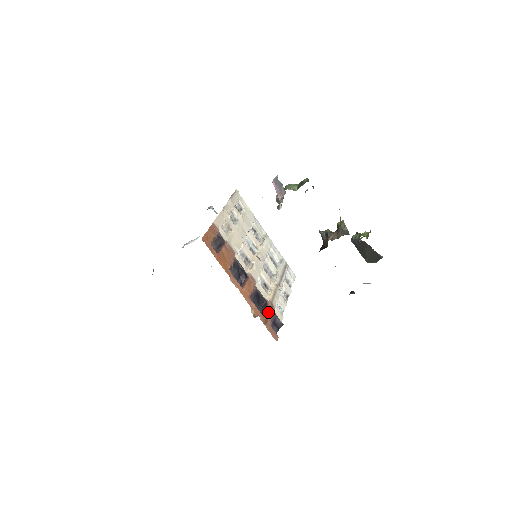
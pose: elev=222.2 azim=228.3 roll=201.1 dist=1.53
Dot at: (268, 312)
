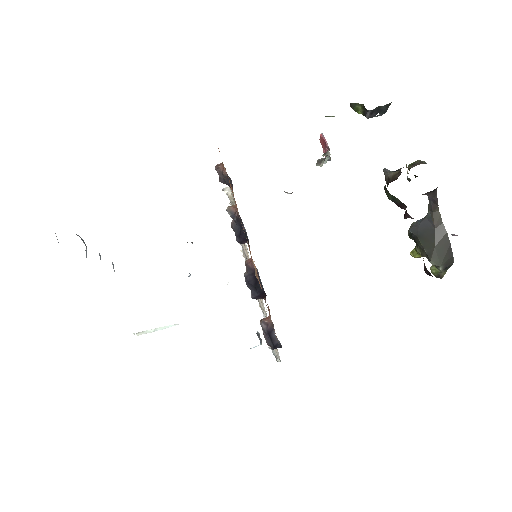
Dot at: occluded
